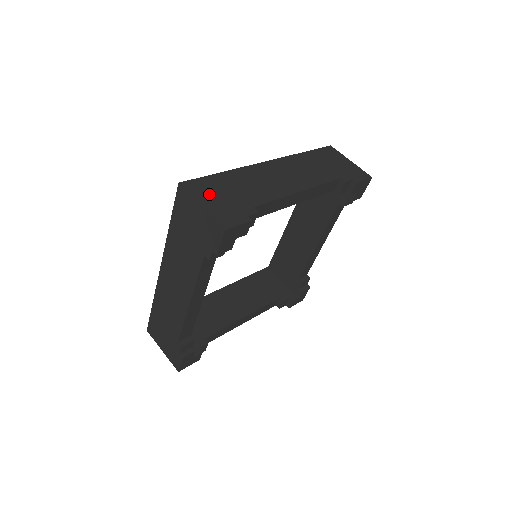
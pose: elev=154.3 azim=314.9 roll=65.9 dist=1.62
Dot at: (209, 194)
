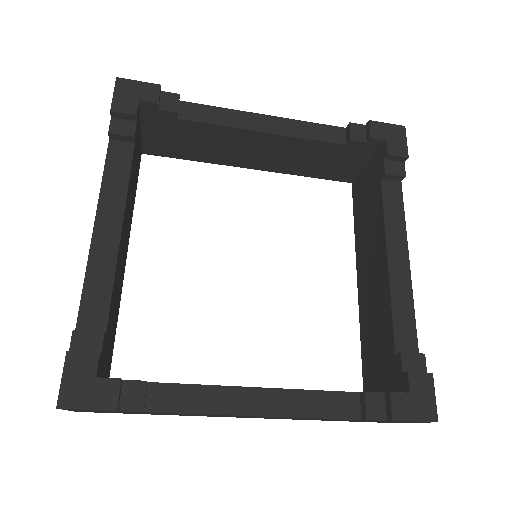
Dot at: occluded
